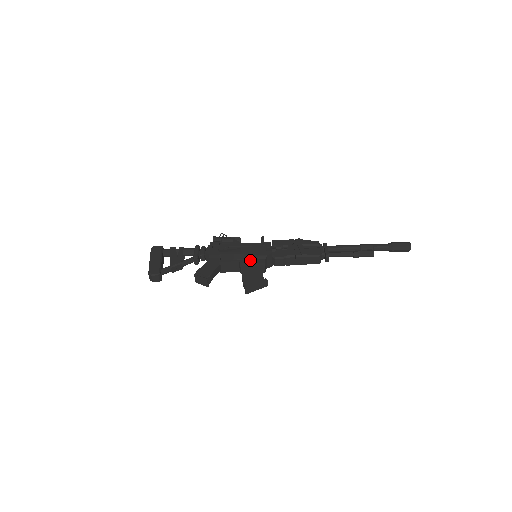
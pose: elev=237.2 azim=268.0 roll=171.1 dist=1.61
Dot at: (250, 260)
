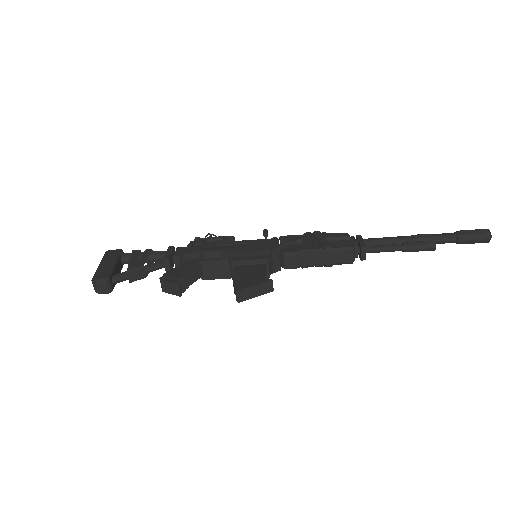
Dot at: (246, 257)
